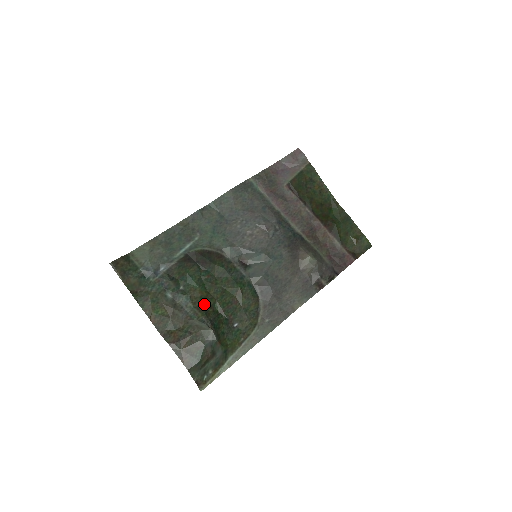
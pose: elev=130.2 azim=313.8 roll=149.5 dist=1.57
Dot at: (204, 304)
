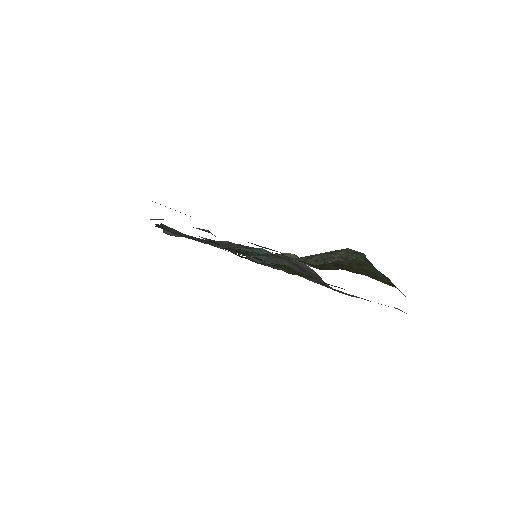
Dot at: occluded
